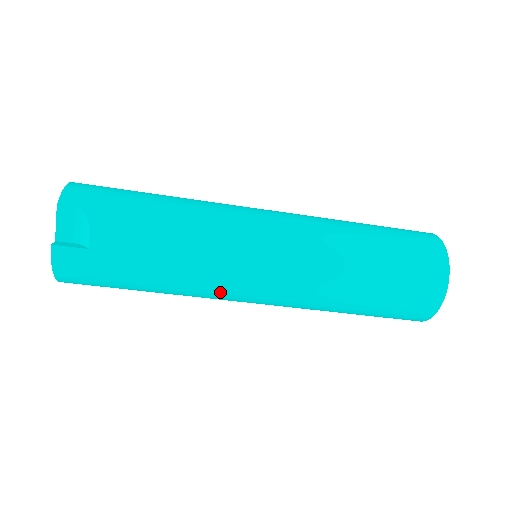
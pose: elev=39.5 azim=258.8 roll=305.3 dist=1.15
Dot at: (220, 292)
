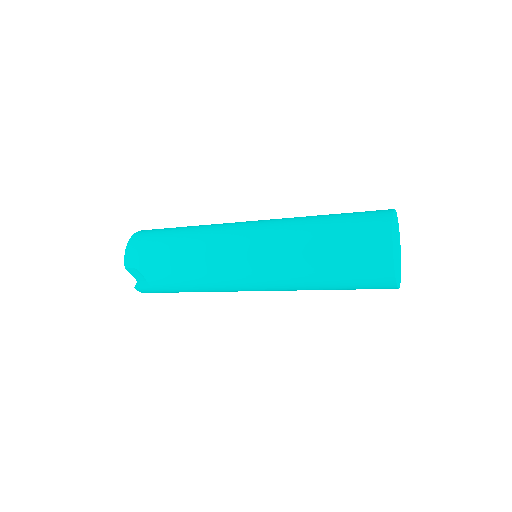
Dot at: occluded
